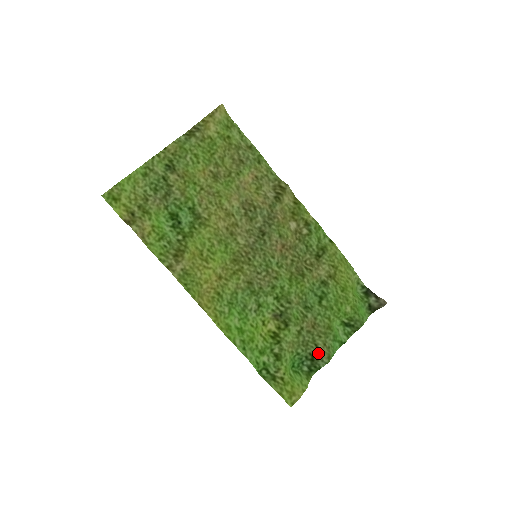
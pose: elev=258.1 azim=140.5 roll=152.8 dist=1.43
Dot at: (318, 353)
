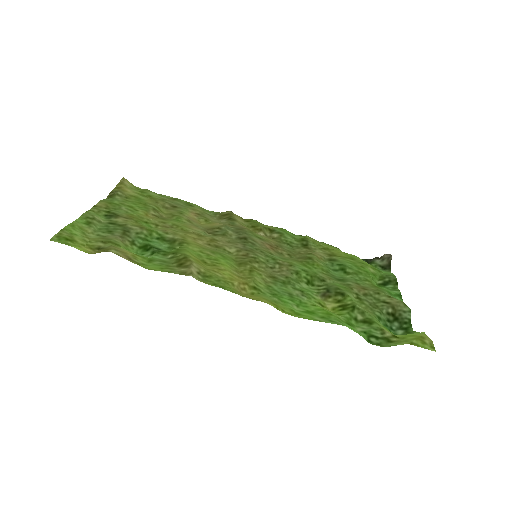
Dot at: (393, 307)
